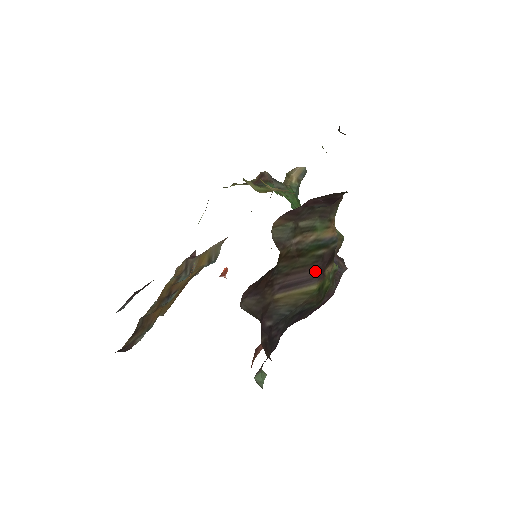
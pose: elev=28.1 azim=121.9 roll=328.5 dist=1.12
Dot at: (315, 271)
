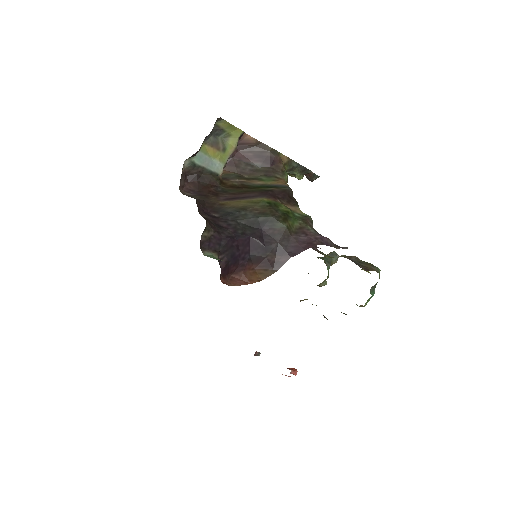
Dot at: (262, 194)
